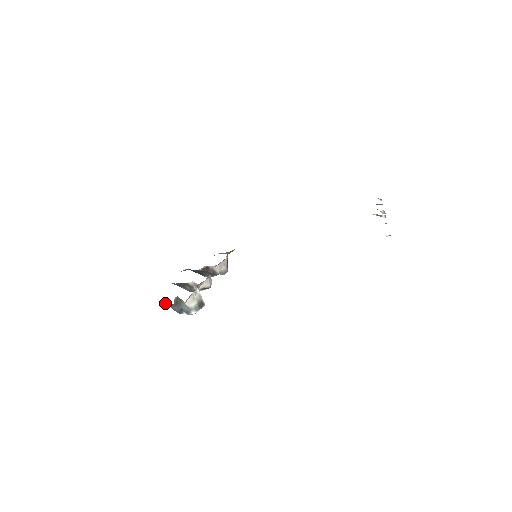
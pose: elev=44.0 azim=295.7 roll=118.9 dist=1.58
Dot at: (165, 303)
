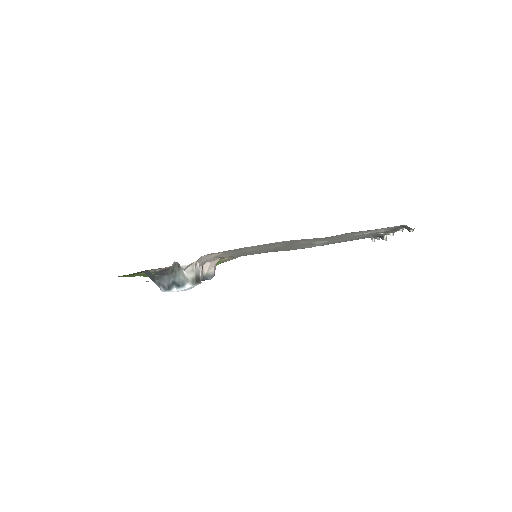
Dot at: (153, 276)
